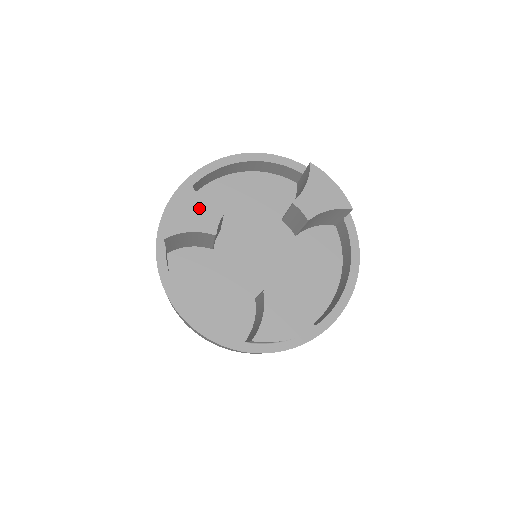
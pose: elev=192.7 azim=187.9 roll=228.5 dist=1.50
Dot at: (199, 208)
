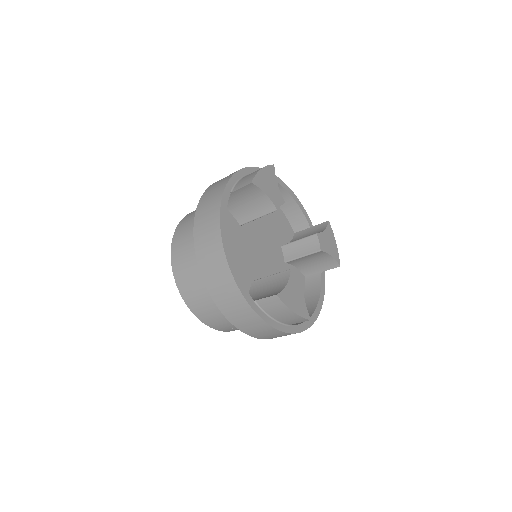
Dot at: (274, 186)
